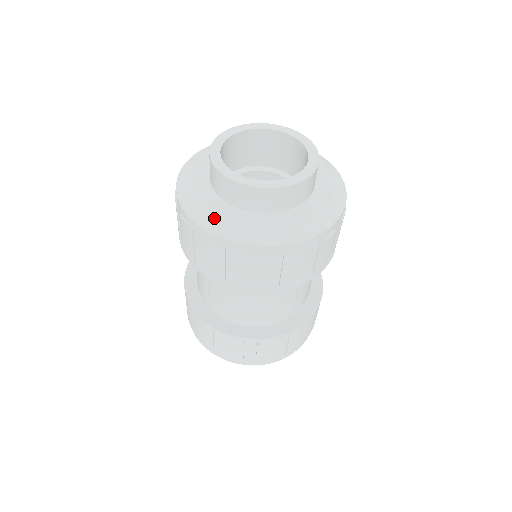
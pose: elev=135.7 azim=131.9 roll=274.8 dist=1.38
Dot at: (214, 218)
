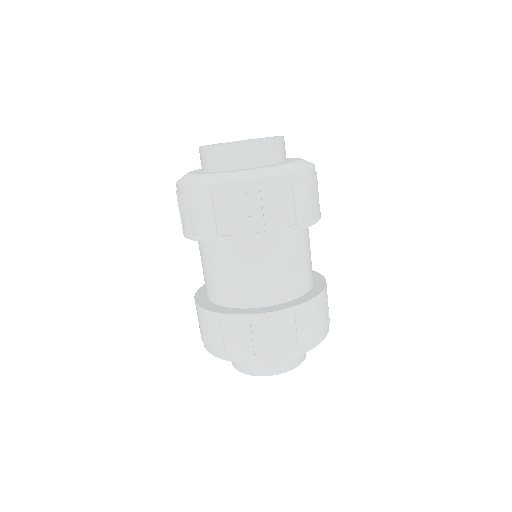
Dot at: (202, 177)
